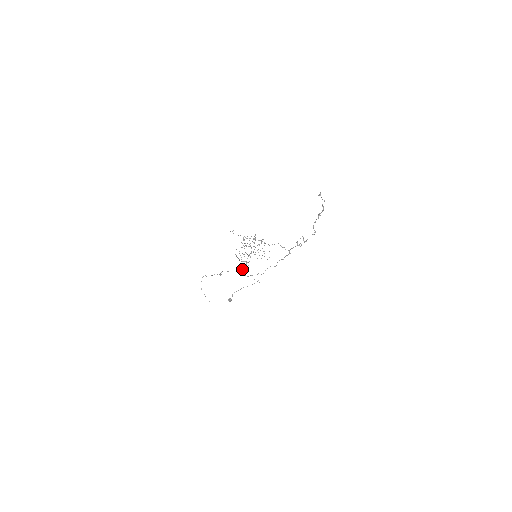
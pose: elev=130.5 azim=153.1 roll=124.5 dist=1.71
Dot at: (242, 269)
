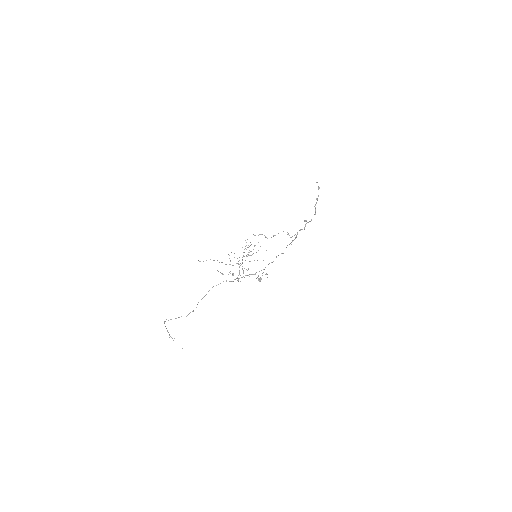
Dot at: occluded
